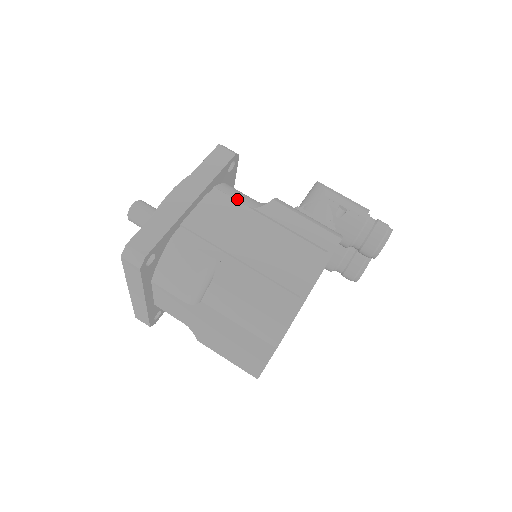
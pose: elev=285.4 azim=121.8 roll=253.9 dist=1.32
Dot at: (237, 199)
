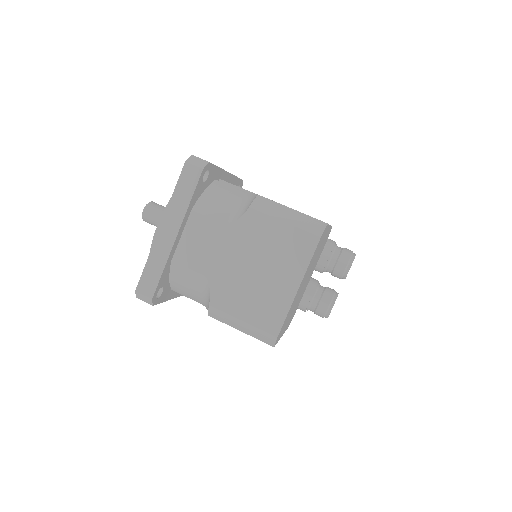
Dot at: occluded
